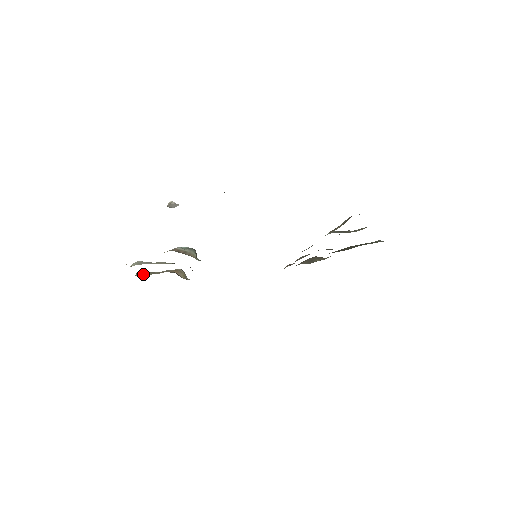
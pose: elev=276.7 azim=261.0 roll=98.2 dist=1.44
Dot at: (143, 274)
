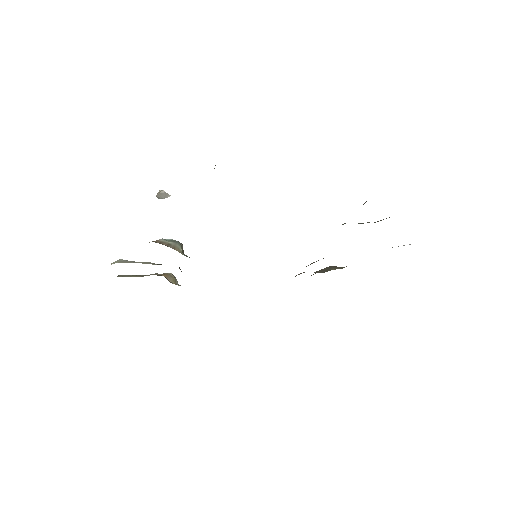
Dot at: (126, 276)
